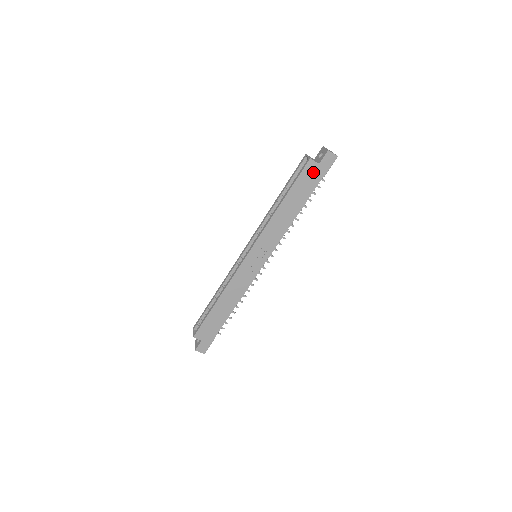
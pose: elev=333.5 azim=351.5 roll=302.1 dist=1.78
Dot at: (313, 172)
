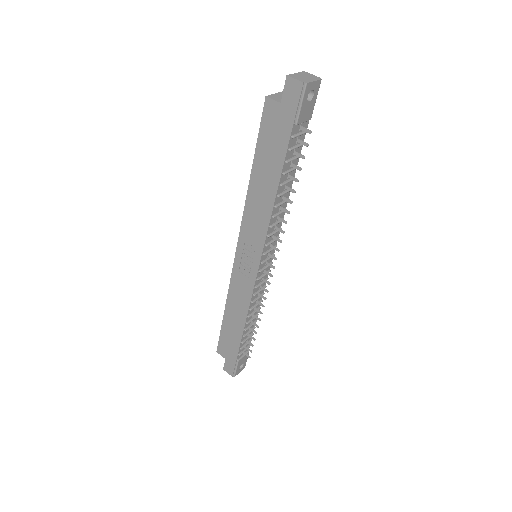
Dot at: (277, 119)
